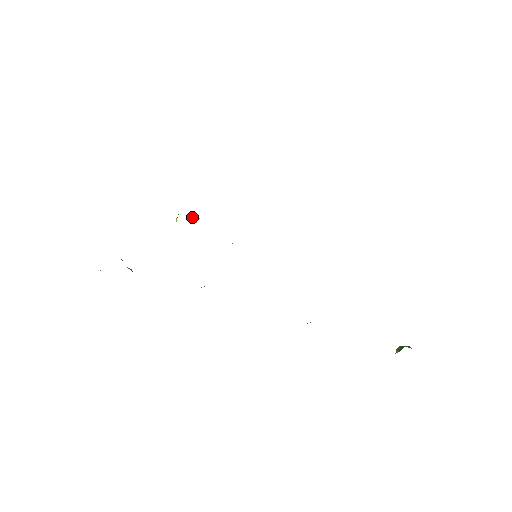
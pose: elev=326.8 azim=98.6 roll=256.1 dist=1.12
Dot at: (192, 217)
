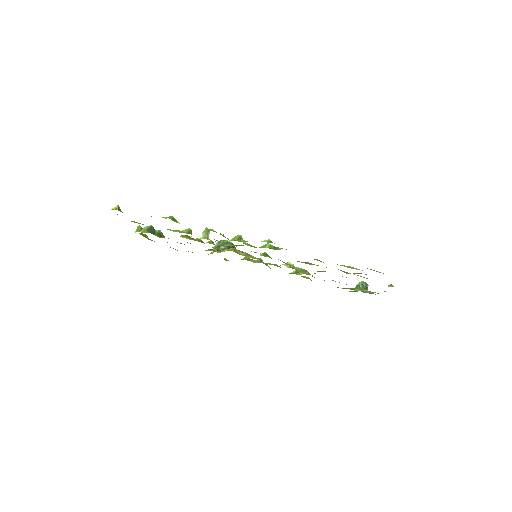
Dot at: (203, 238)
